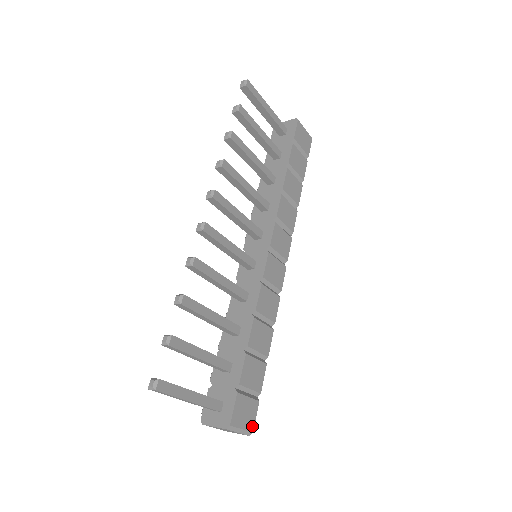
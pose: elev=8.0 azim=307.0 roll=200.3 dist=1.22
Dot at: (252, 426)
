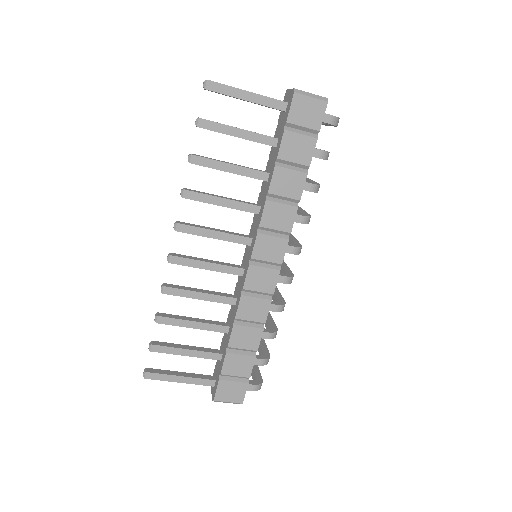
Dot at: (241, 400)
